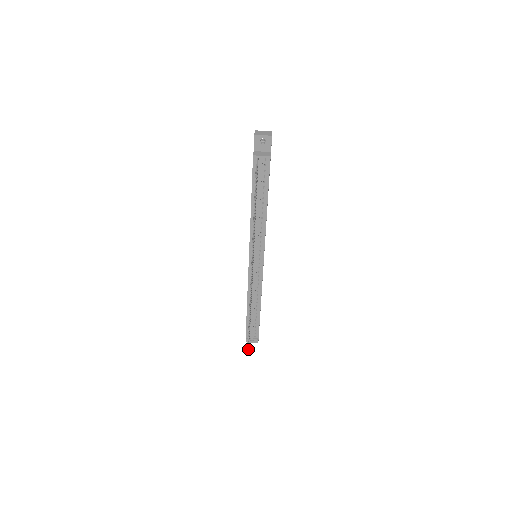
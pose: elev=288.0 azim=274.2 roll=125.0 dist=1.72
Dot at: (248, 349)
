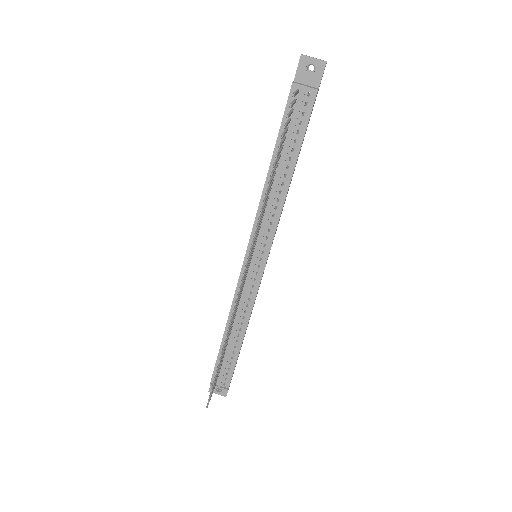
Dot at: (210, 399)
